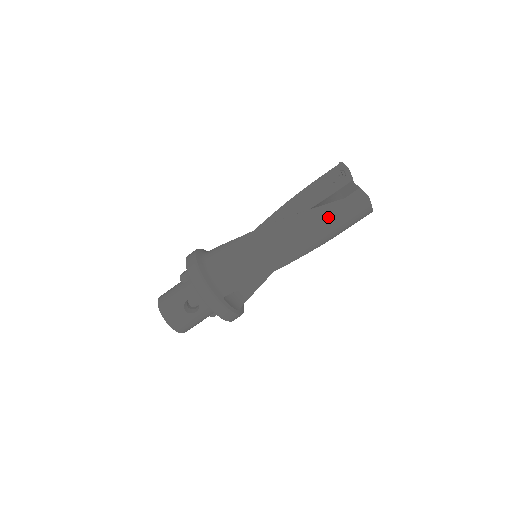
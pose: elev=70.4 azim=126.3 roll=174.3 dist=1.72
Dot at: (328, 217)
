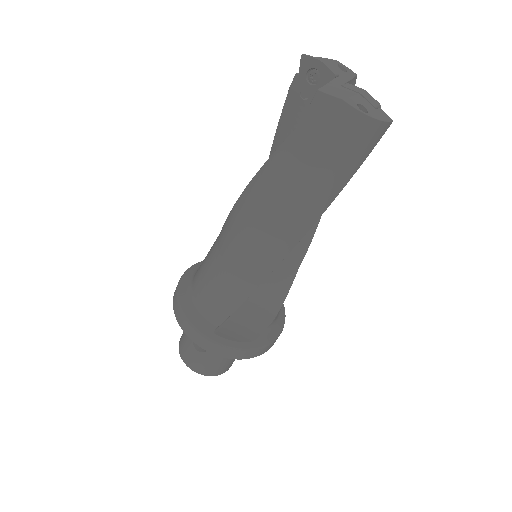
Dot at: (291, 167)
